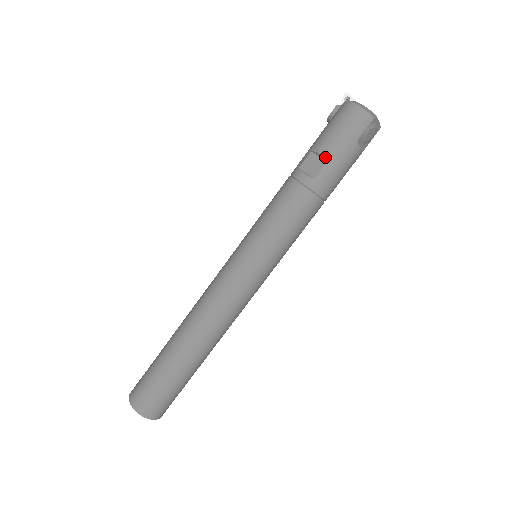
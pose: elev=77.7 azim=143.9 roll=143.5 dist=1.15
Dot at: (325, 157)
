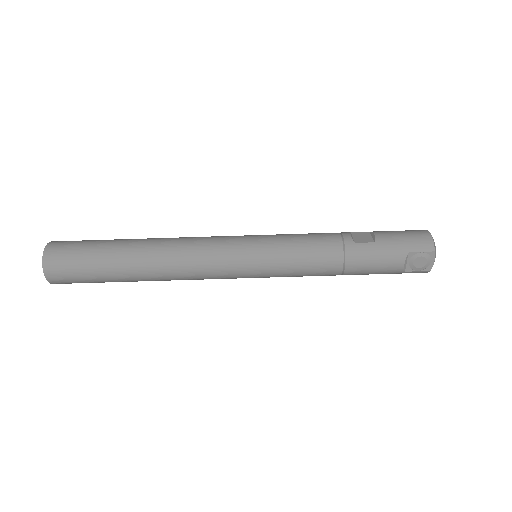
Dot at: (376, 238)
